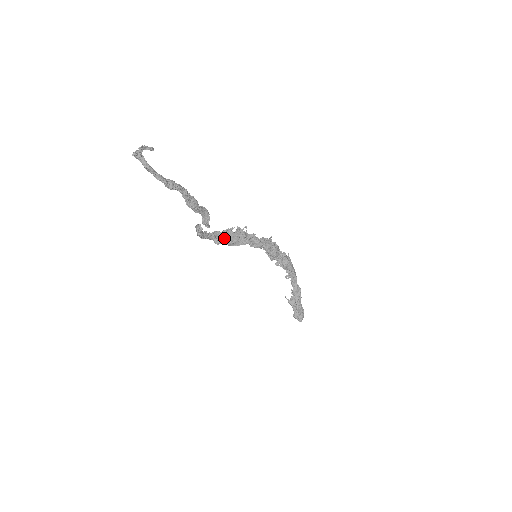
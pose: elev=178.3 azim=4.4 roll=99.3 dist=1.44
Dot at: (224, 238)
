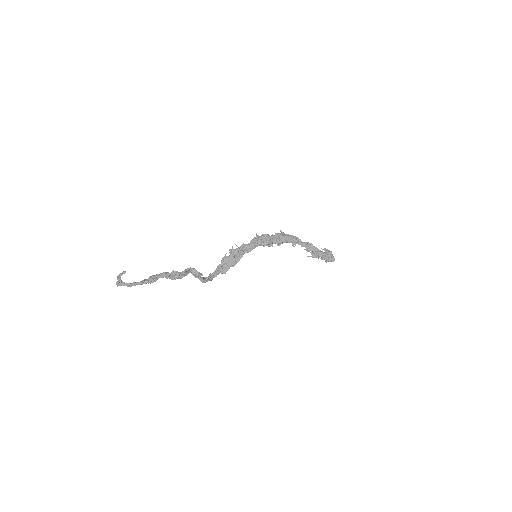
Dot at: (226, 266)
